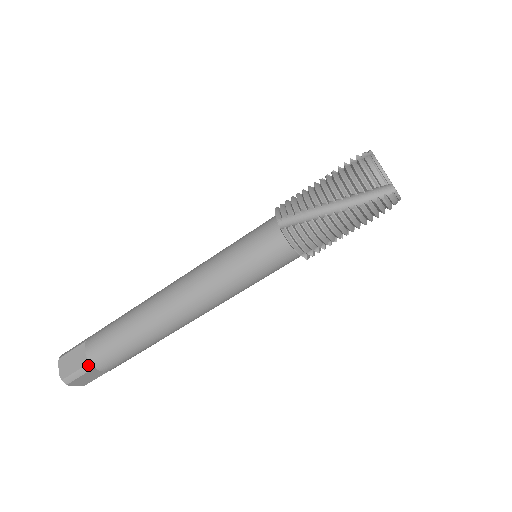
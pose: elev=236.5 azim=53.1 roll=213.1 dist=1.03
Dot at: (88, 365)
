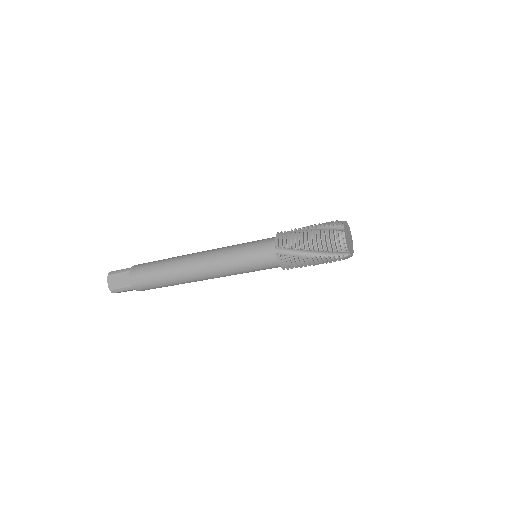
Dot at: (130, 287)
